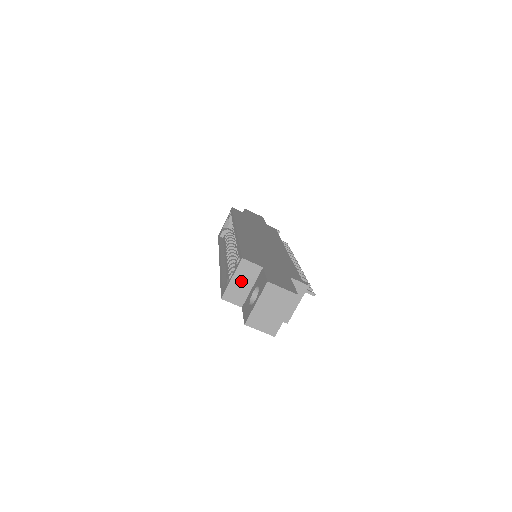
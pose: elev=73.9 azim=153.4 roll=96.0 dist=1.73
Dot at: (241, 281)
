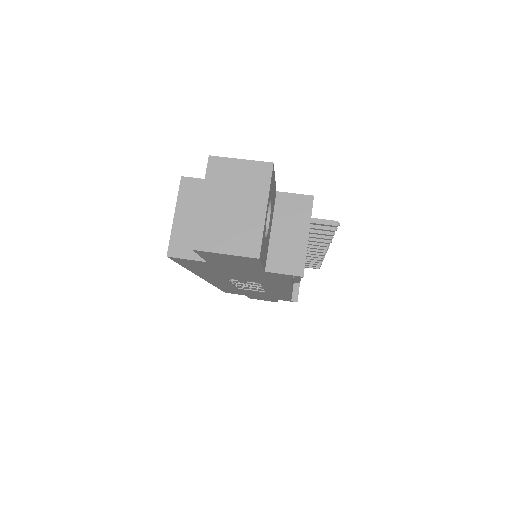
Dot at: (191, 215)
